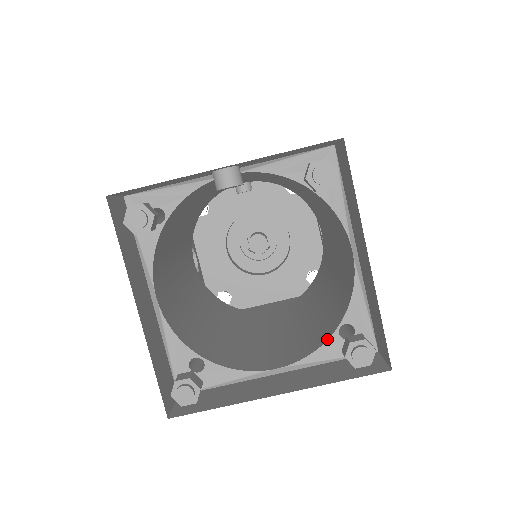
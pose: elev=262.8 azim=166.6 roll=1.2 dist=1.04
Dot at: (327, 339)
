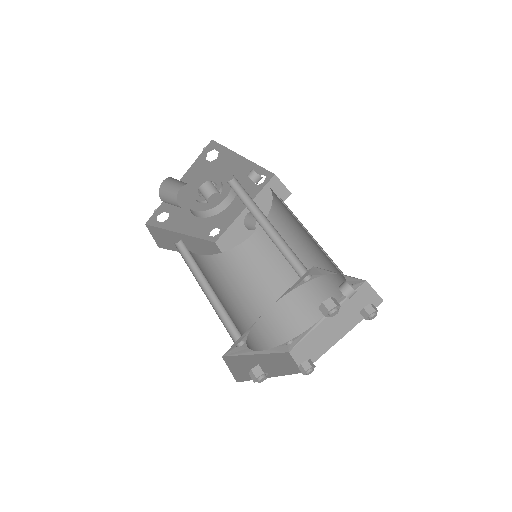
Dot at: (283, 343)
